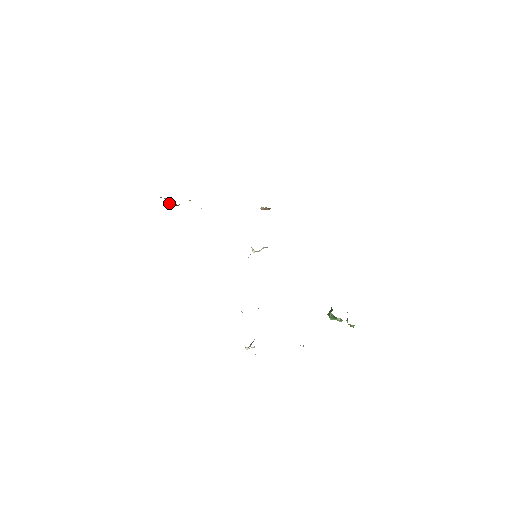
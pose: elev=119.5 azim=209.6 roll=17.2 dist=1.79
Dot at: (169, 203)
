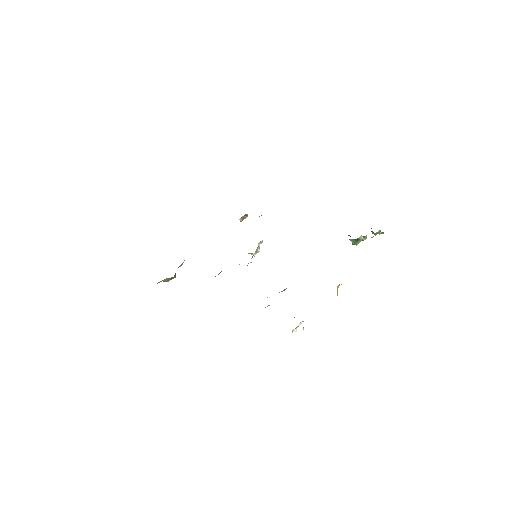
Dot at: occluded
